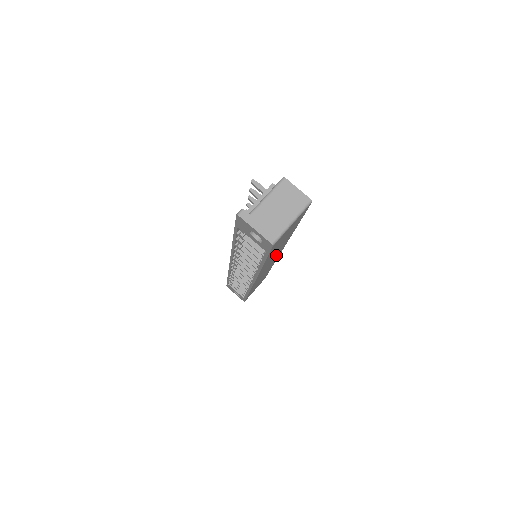
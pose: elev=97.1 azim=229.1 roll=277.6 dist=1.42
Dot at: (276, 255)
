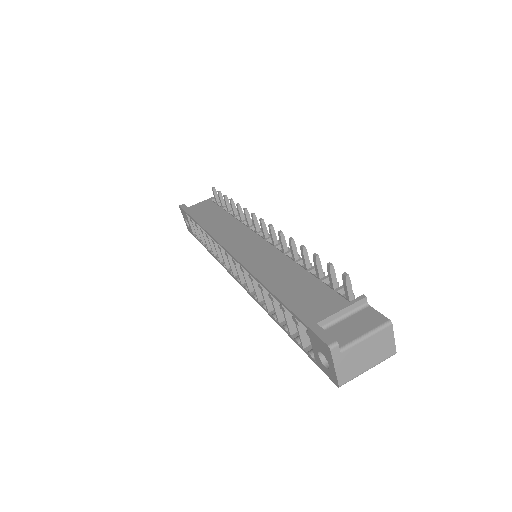
Dot at: occluded
